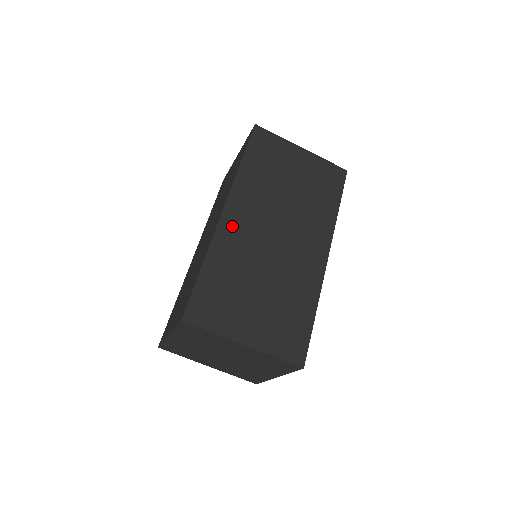
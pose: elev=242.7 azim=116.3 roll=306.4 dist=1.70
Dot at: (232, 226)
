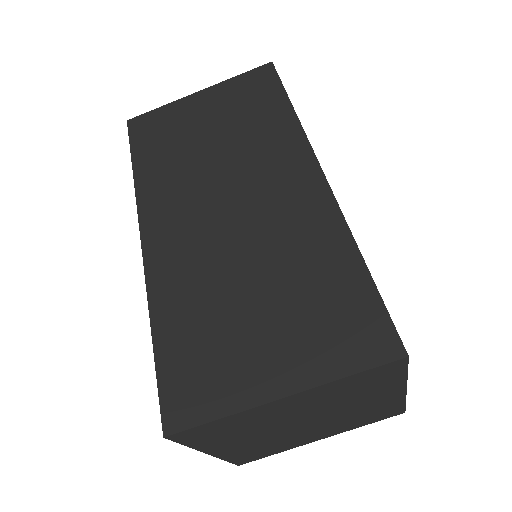
Dot at: (163, 250)
